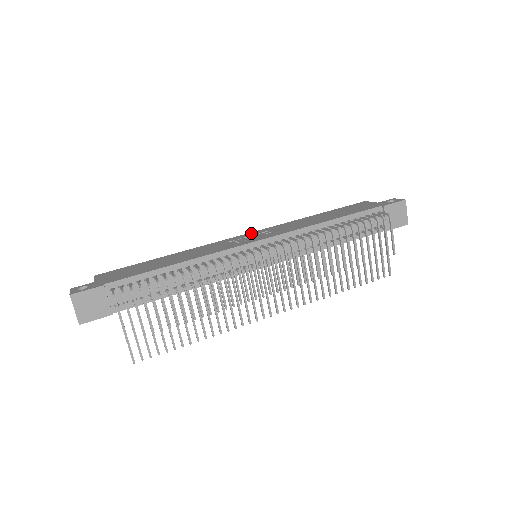
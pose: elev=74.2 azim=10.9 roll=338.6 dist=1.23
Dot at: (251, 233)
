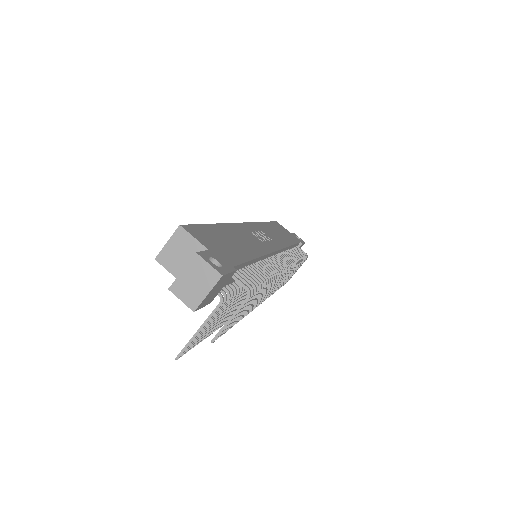
Dot at: (251, 225)
